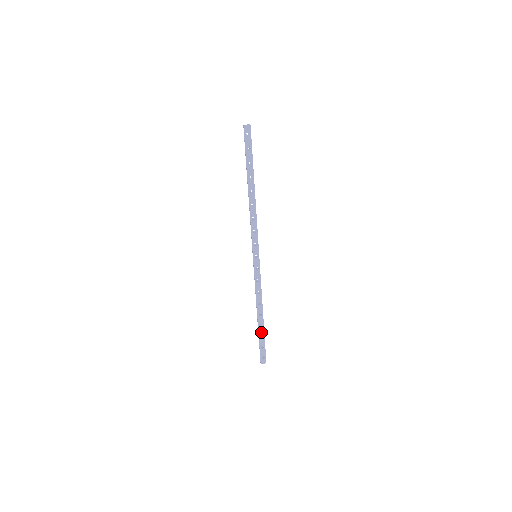
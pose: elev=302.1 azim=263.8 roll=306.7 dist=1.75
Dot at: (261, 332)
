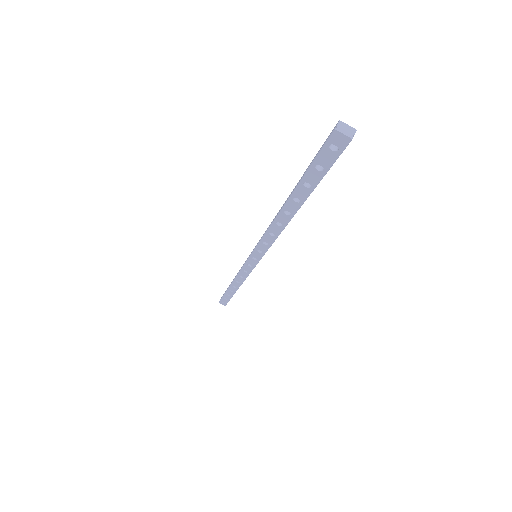
Dot at: (229, 293)
